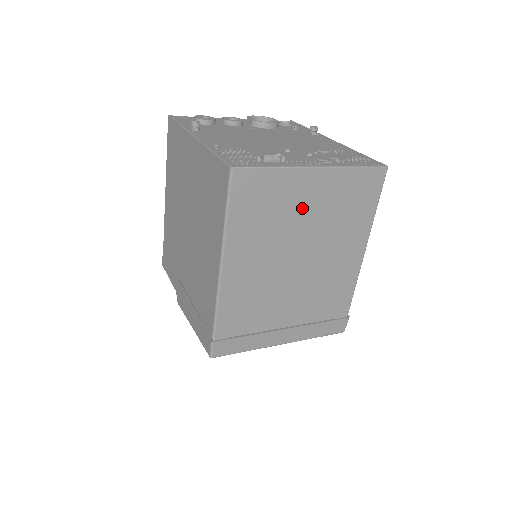
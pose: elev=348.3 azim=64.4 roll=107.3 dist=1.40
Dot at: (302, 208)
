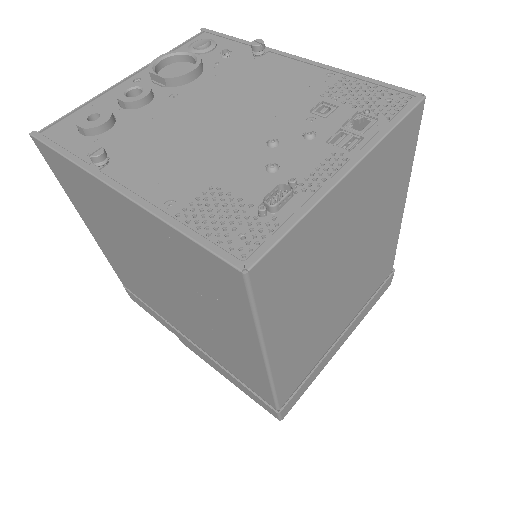
Dot at: (339, 230)
